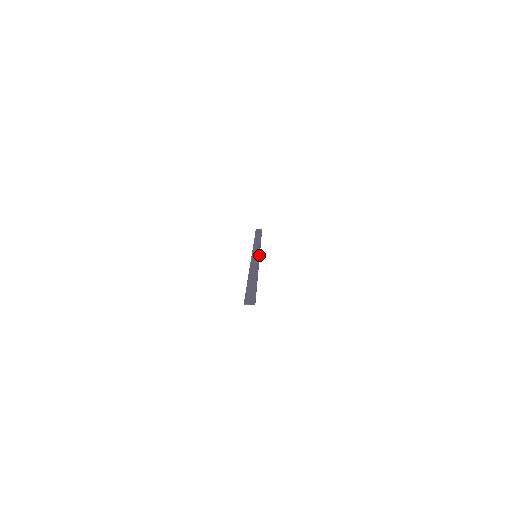
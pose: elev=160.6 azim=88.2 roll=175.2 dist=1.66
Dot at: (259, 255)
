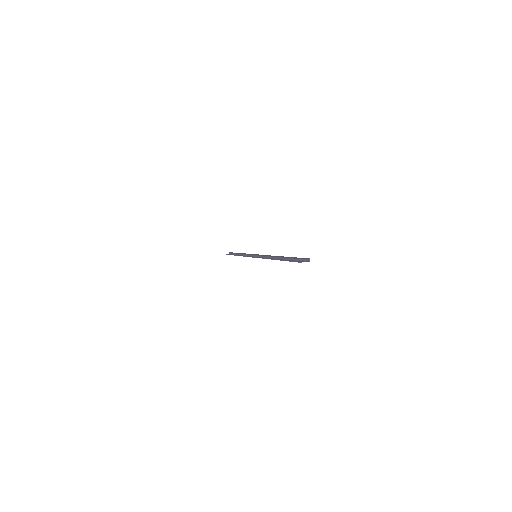
Dot at: occluded
